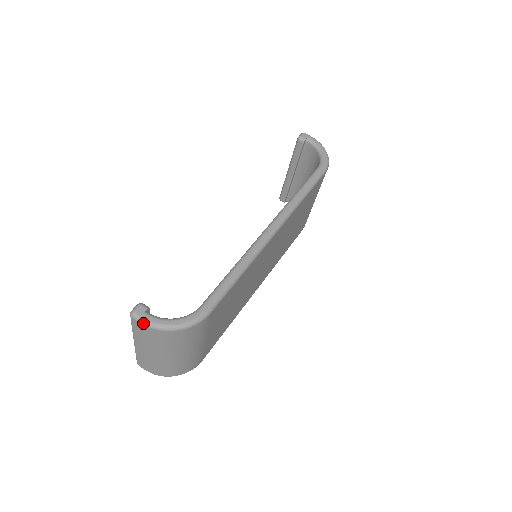
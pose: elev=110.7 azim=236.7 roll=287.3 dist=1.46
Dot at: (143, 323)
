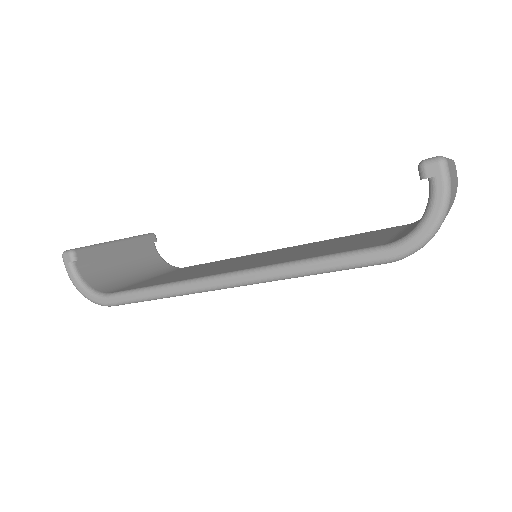
Dot at: (66, 269)
